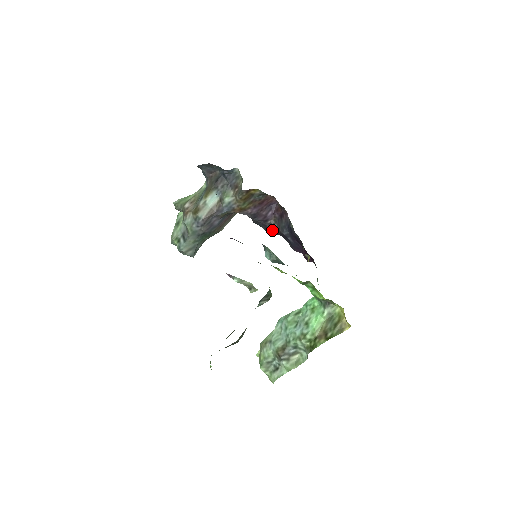
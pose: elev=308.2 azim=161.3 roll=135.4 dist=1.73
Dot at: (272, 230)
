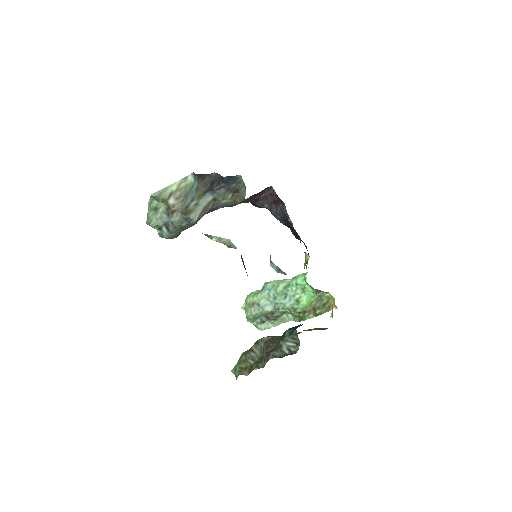
Dot at: (261, 207)
